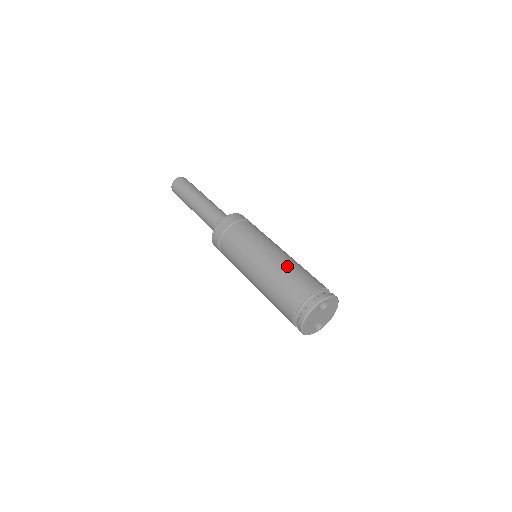
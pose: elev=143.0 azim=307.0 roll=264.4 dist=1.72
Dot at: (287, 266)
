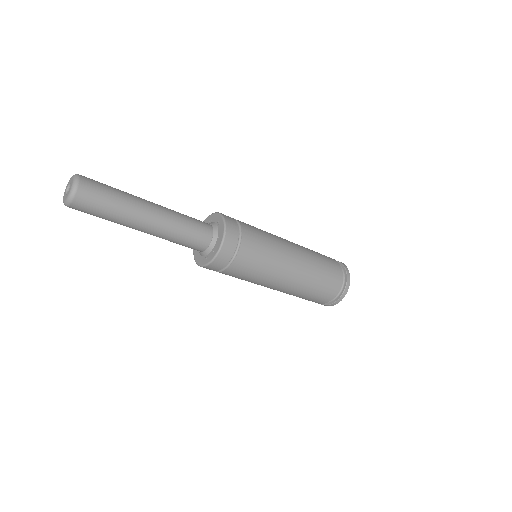
Dot at: (313, 274)
